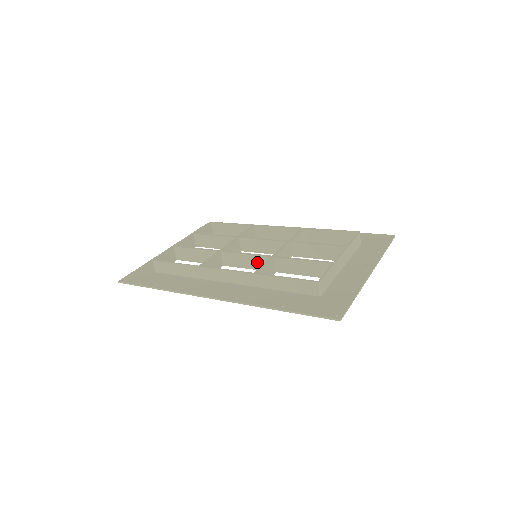
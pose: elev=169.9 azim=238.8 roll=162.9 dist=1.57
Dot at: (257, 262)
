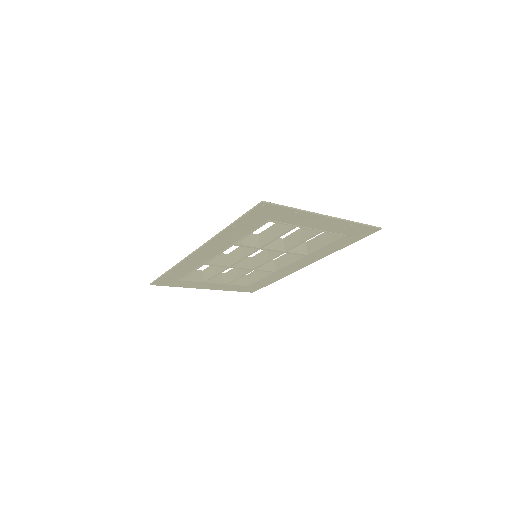
Dot at: occluded
